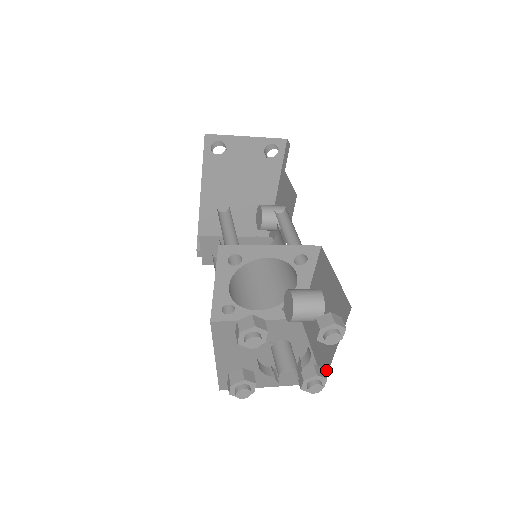
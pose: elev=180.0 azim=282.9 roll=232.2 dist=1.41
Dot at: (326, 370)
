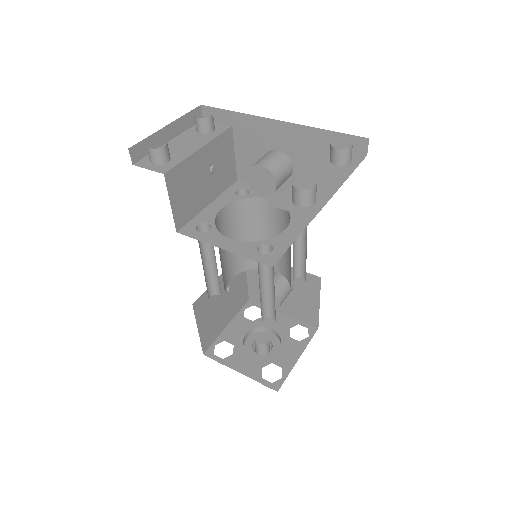
Dot at: (259, 302)
